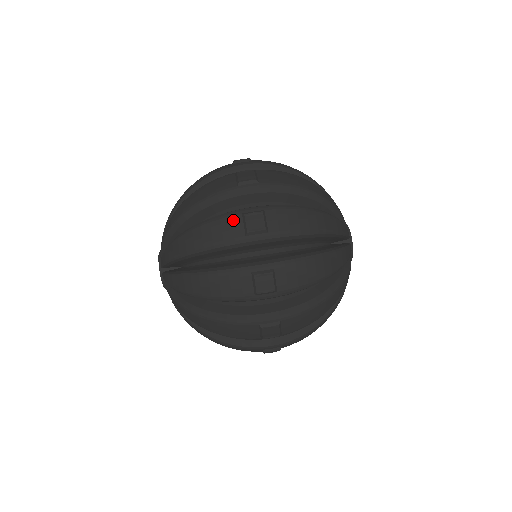
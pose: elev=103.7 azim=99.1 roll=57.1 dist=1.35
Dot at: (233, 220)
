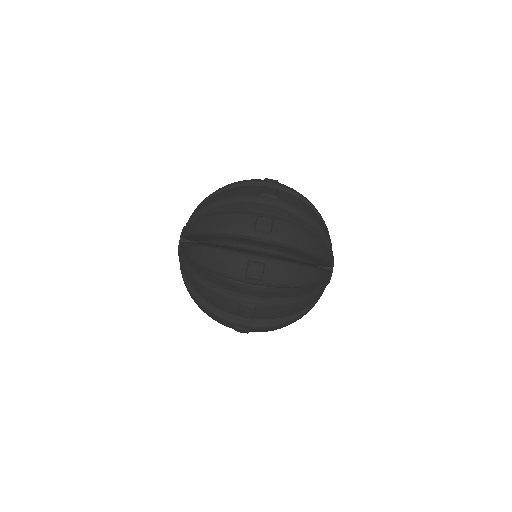
Dot at: (232, 303)
